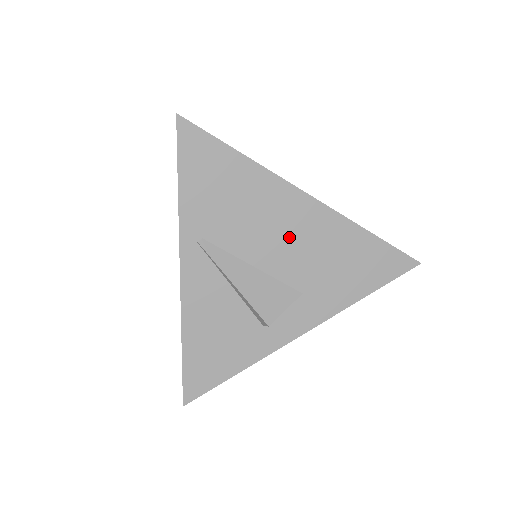
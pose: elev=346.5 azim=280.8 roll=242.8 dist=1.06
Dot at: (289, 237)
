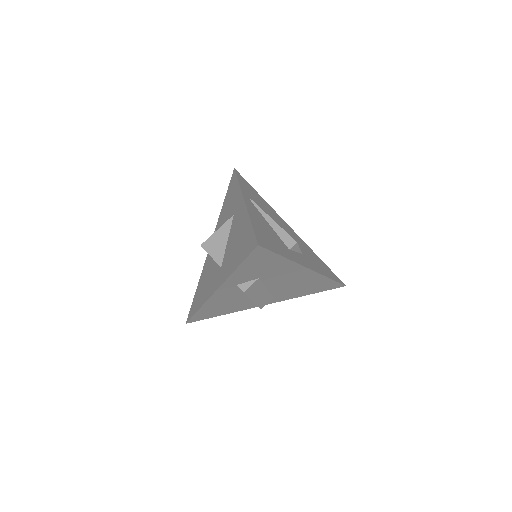
Dot at: (288, 232)
